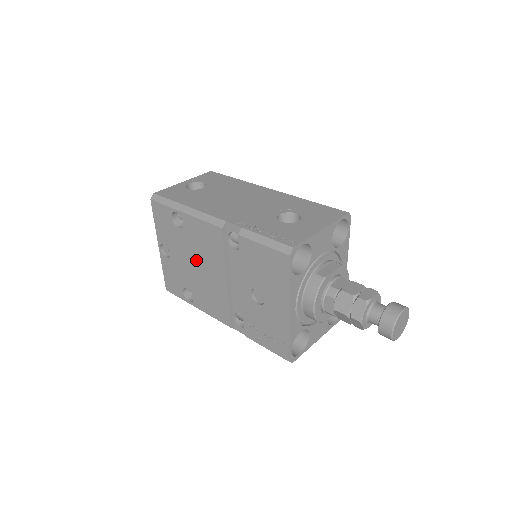
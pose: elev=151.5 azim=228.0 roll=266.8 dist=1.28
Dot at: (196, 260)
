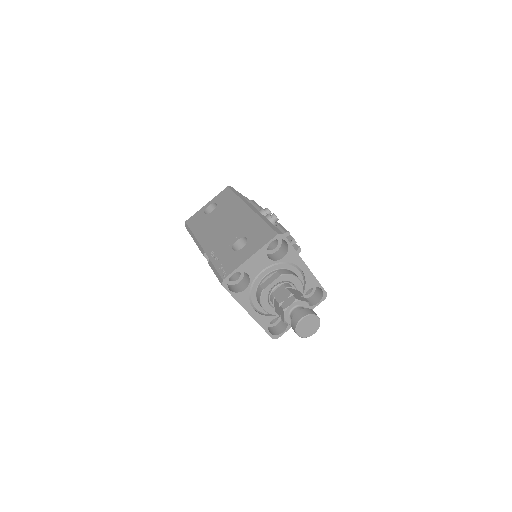
Dot at: occluded
